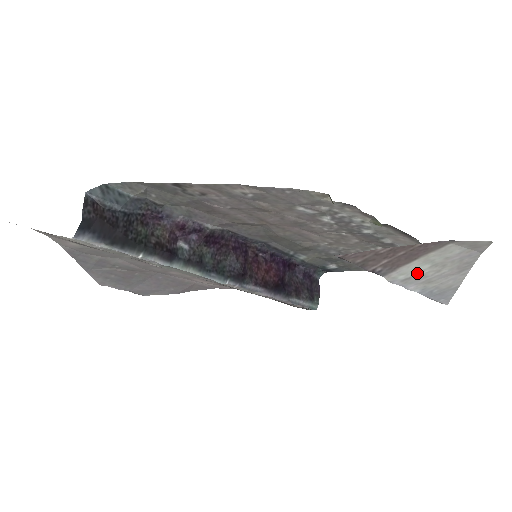
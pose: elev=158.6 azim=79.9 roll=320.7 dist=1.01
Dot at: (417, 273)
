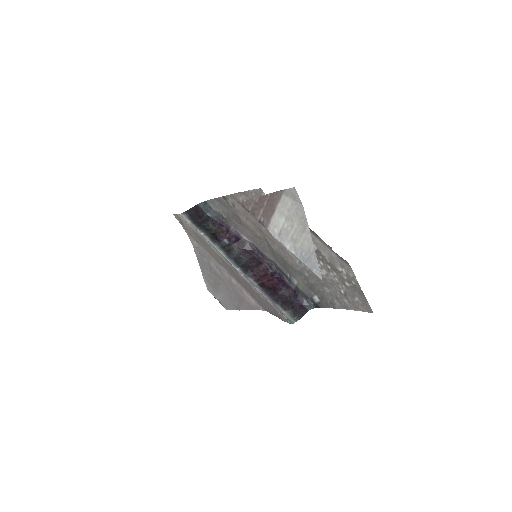
Dot at: (282, 227)
